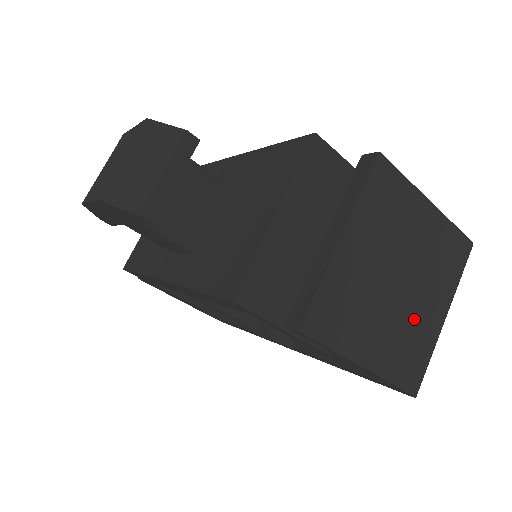
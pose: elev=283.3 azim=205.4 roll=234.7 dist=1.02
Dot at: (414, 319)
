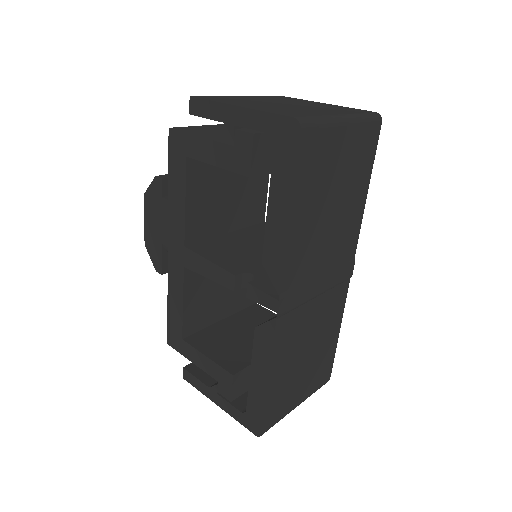
Dot at: (300, 110)
